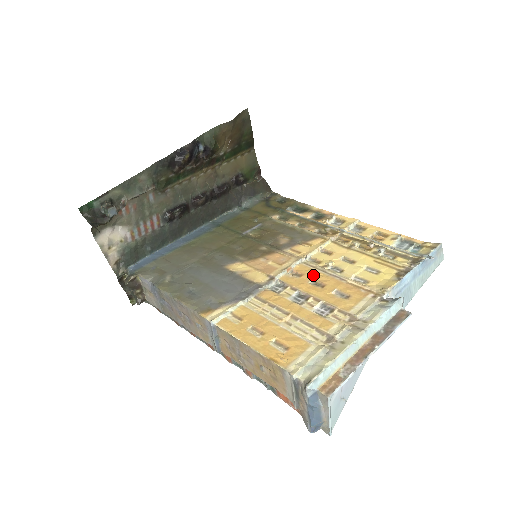
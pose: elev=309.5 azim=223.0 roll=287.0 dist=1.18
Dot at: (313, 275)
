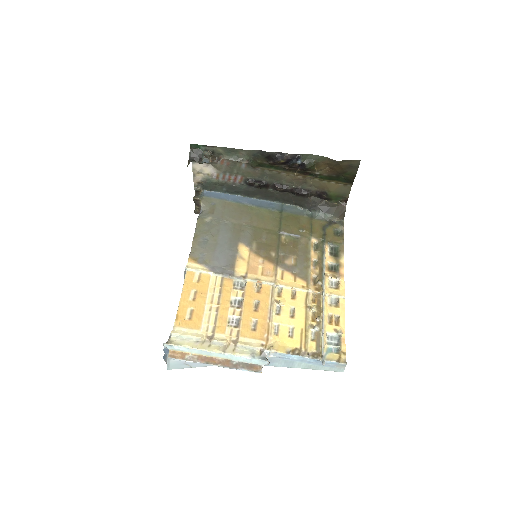
Dot at: (263, 299)
